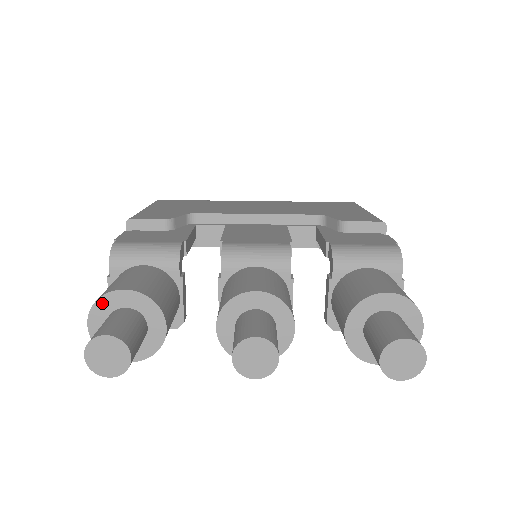
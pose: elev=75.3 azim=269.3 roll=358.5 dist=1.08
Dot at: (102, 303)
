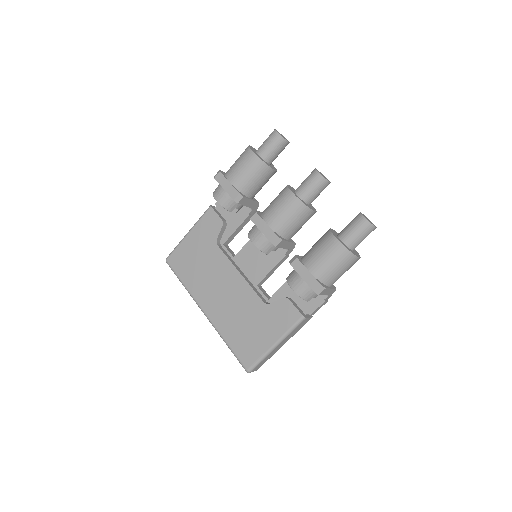
Dot at: occluded
